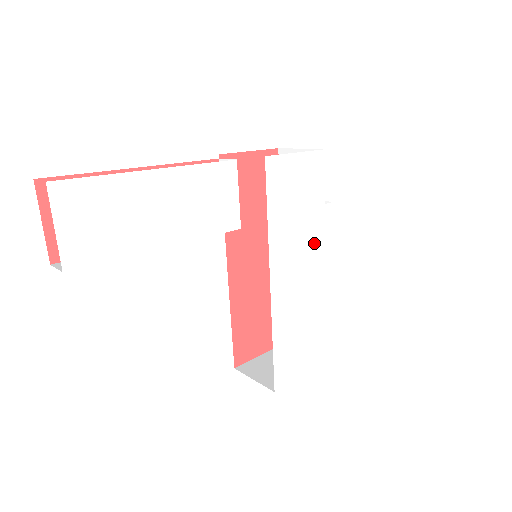
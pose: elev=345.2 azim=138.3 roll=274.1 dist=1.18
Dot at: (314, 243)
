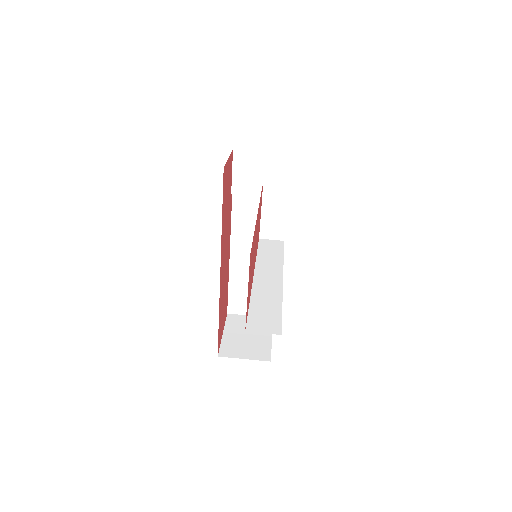
Dot at: occluded
